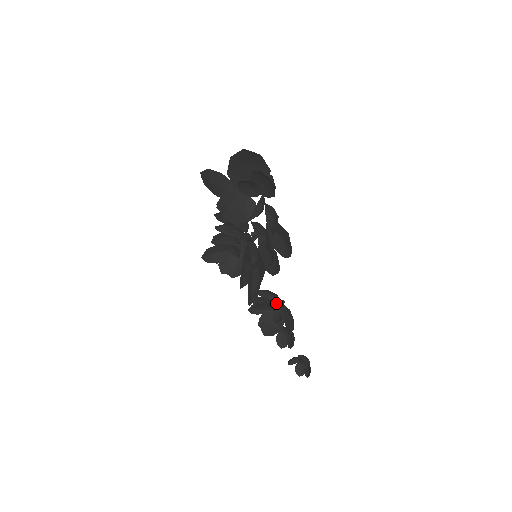
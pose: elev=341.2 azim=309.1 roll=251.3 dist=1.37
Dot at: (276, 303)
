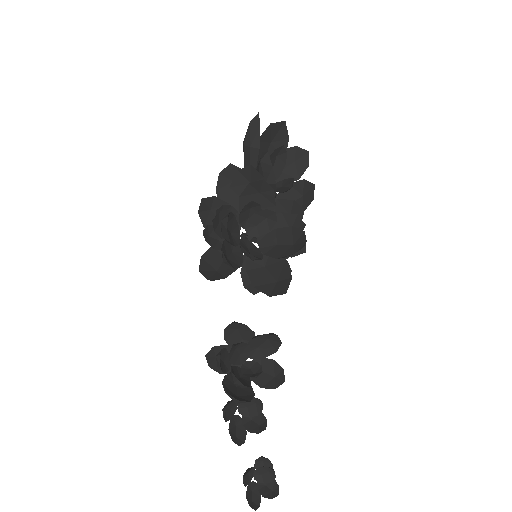
Dot at: occluded
